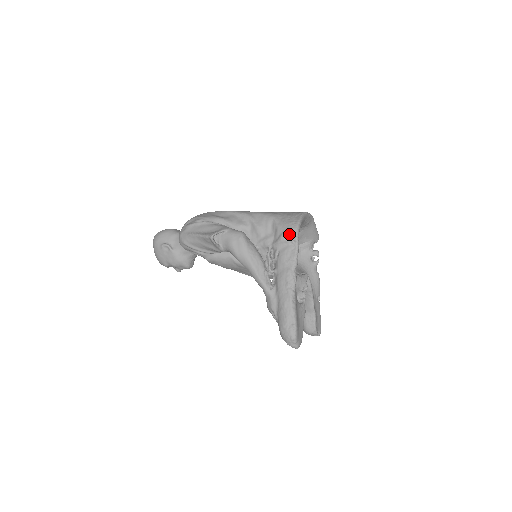
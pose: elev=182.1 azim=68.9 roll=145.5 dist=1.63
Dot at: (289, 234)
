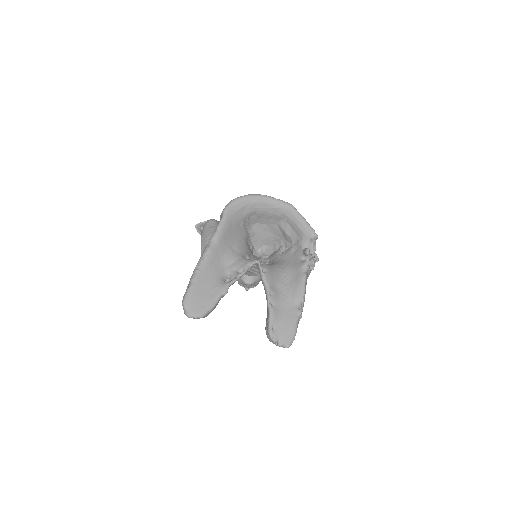
Dot at: occluded
